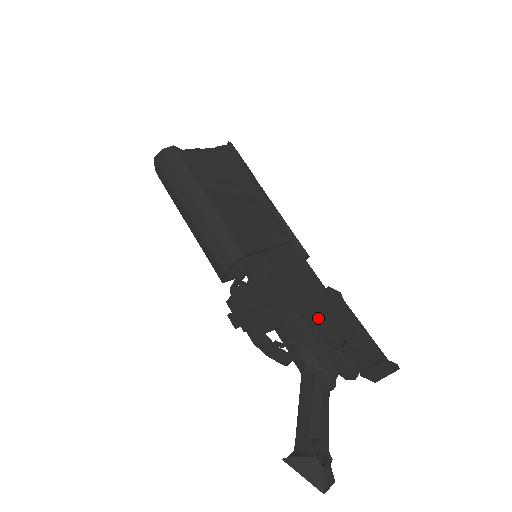
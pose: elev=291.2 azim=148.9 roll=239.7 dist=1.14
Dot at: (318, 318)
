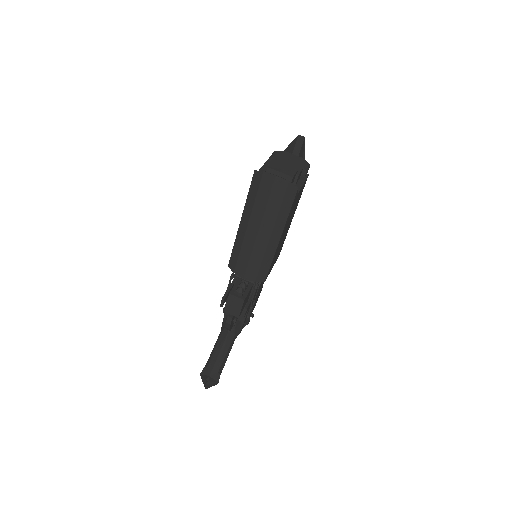
Dot at: (254, 304)
